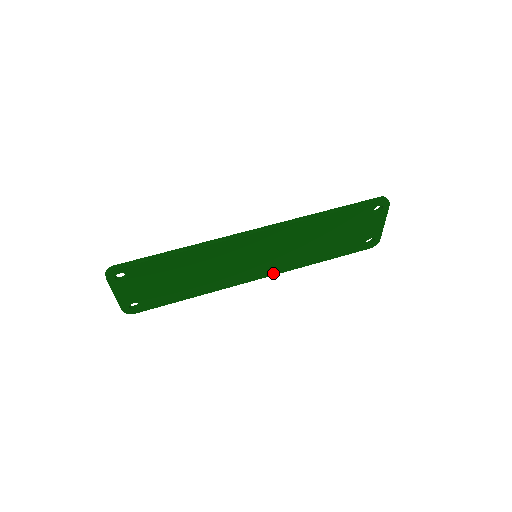
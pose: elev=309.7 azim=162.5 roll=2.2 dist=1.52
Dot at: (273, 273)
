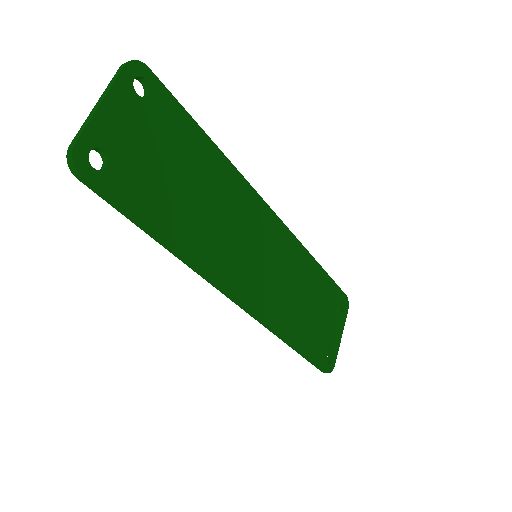
Dot at: (256, 311)
